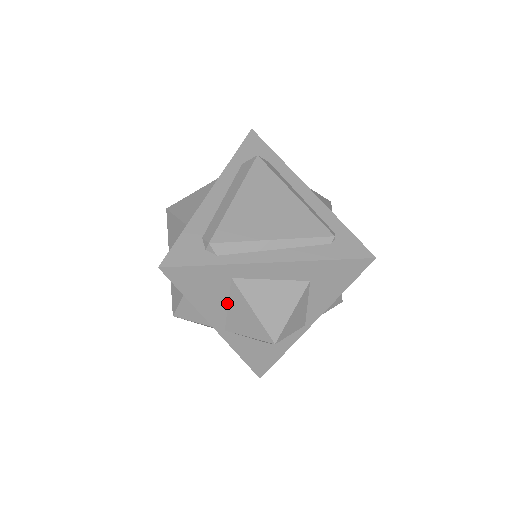
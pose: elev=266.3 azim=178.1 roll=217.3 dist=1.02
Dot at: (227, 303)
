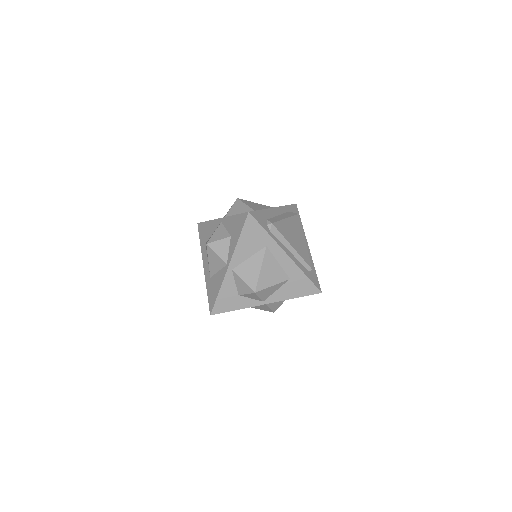
Dot at: (250, 256)
